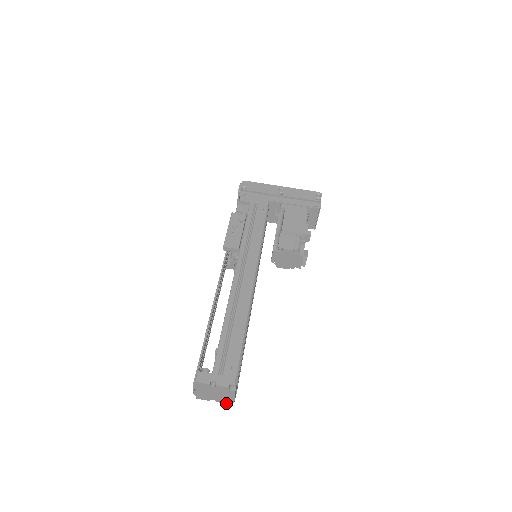
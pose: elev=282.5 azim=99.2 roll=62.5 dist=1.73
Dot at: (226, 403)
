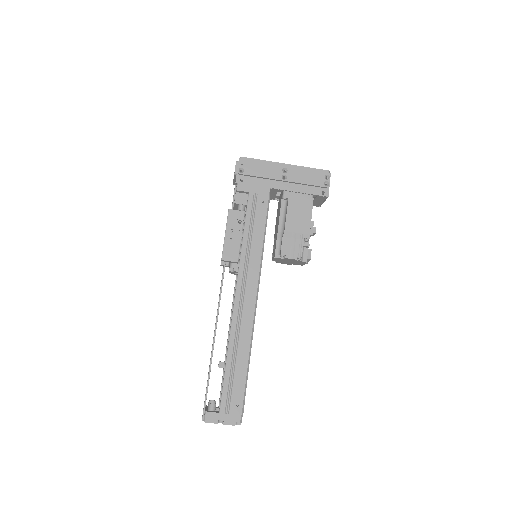
Dot at: occluded
